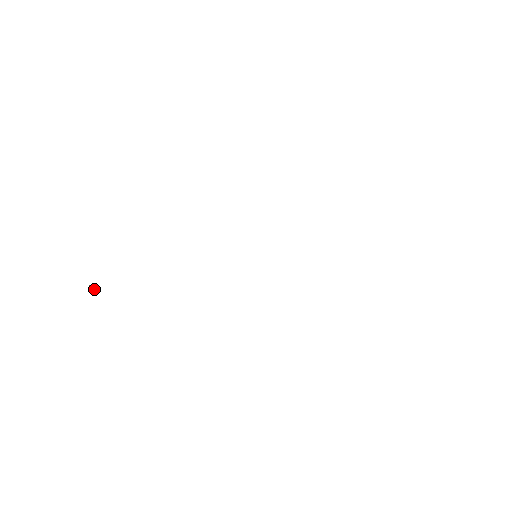
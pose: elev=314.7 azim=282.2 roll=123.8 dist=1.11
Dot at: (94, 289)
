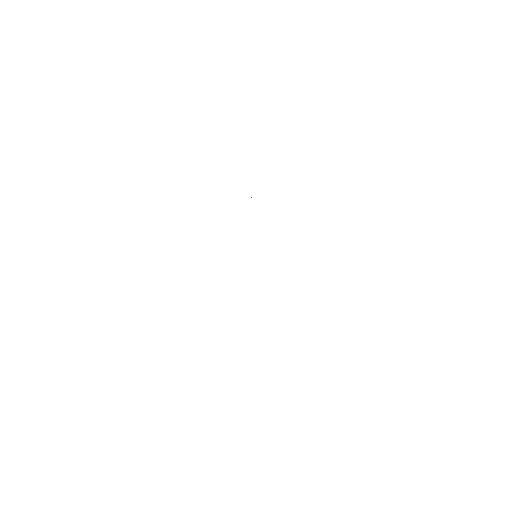
Dot at: occluded
